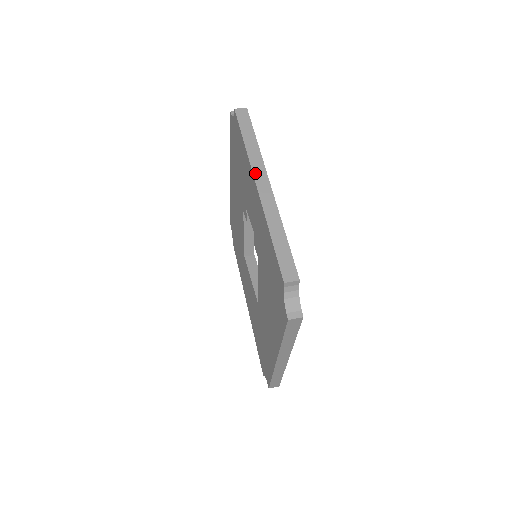
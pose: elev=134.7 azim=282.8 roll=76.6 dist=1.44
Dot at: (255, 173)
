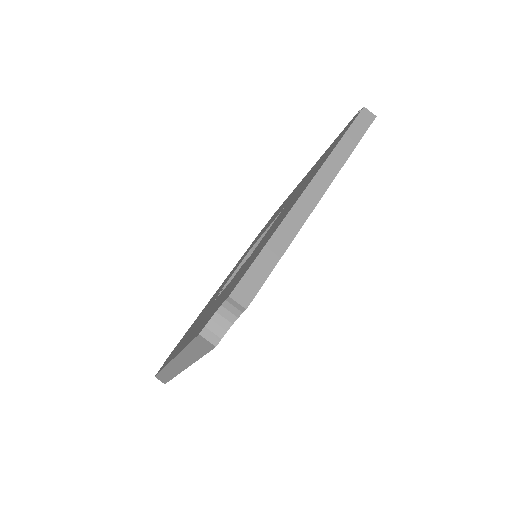
Dot at: (176, 360)
